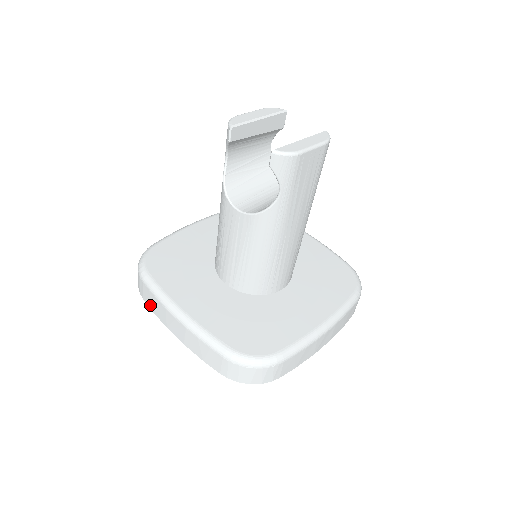
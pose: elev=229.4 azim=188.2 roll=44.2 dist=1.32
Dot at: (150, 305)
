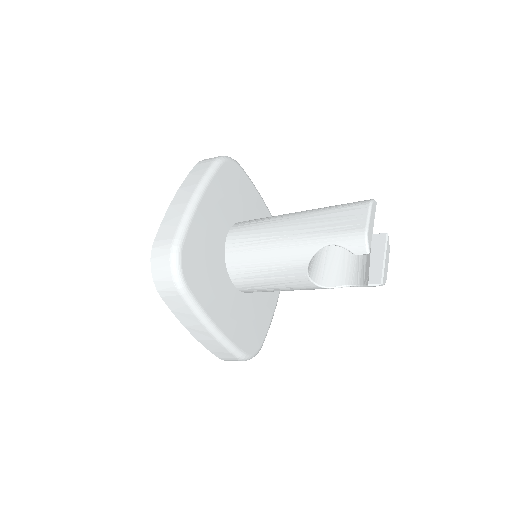
Dot at: (173, 308)
